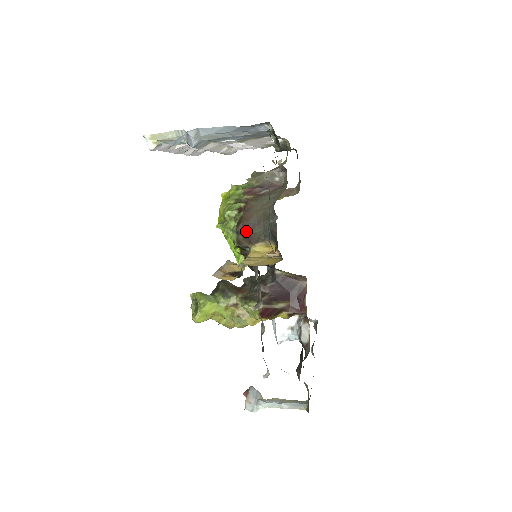
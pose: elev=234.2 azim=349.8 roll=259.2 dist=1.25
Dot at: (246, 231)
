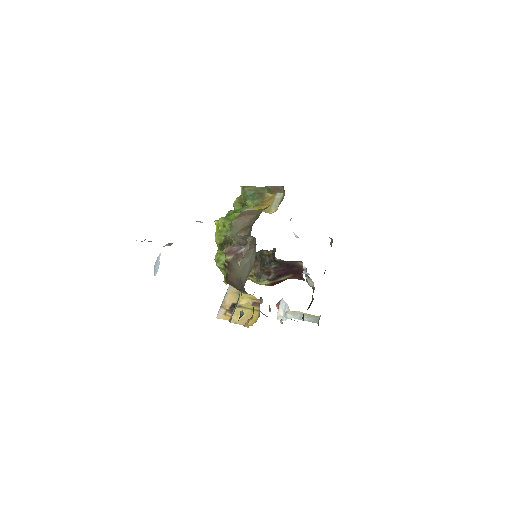
Dot at: (233, 286)
